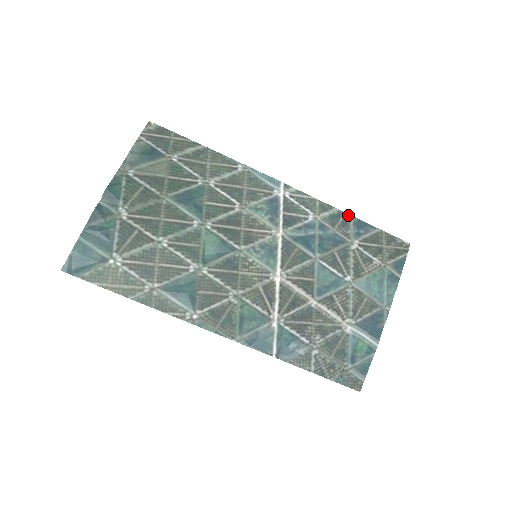
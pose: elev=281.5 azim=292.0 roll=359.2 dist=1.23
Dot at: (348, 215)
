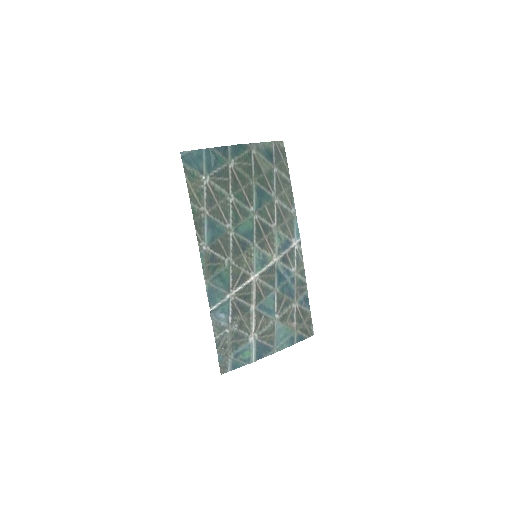
Dot at: occluded
